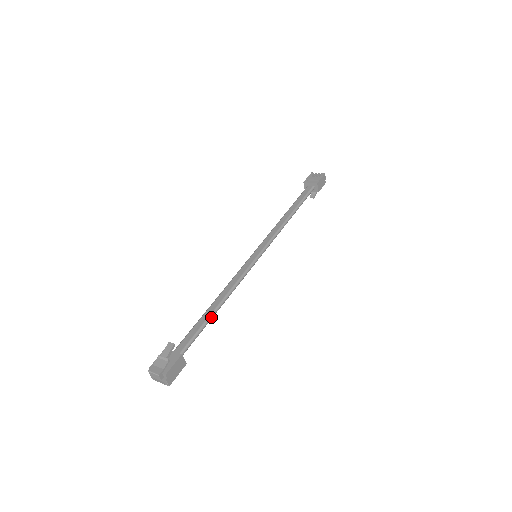
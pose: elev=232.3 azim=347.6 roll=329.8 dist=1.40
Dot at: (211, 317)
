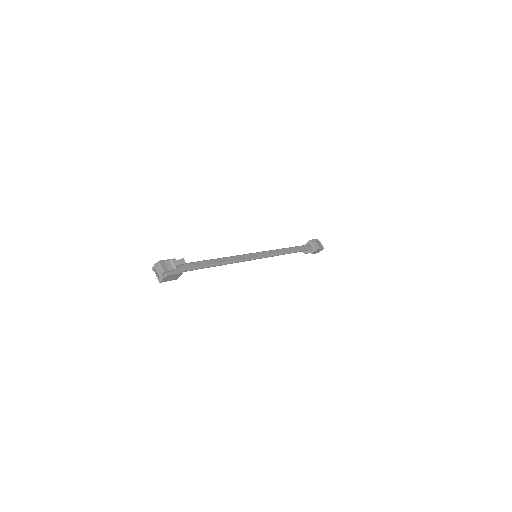
Dot at: (210, 266)
